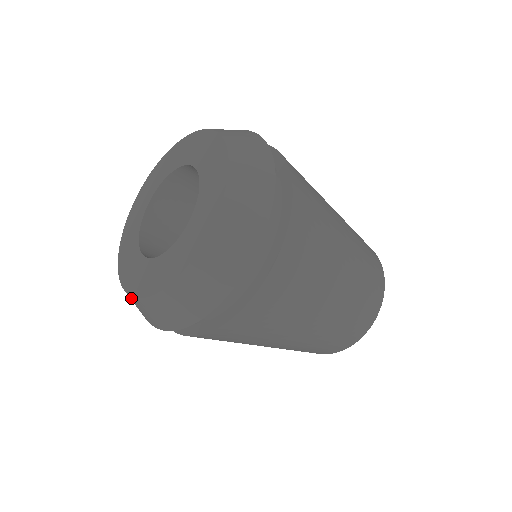
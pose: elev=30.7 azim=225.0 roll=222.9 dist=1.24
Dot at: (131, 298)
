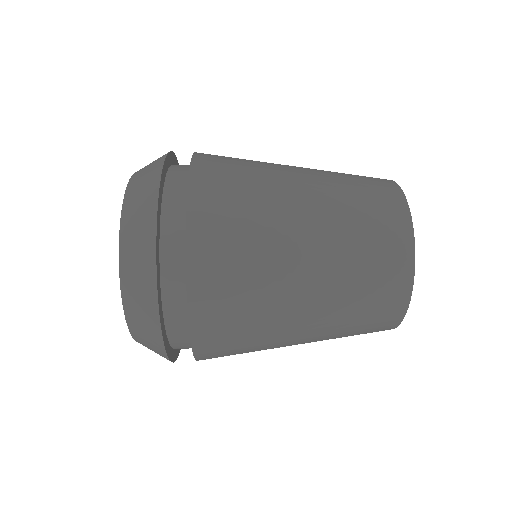
Dot at: occluded
